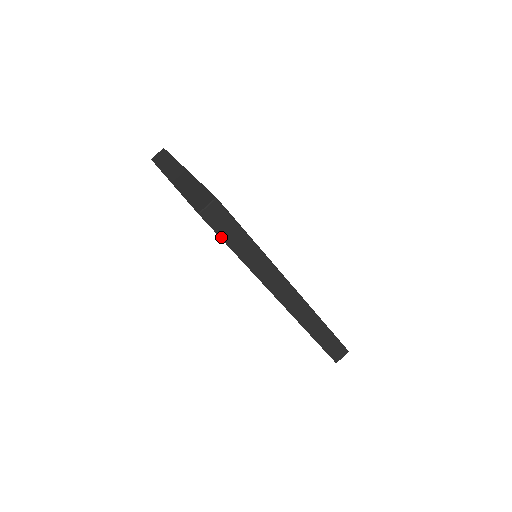
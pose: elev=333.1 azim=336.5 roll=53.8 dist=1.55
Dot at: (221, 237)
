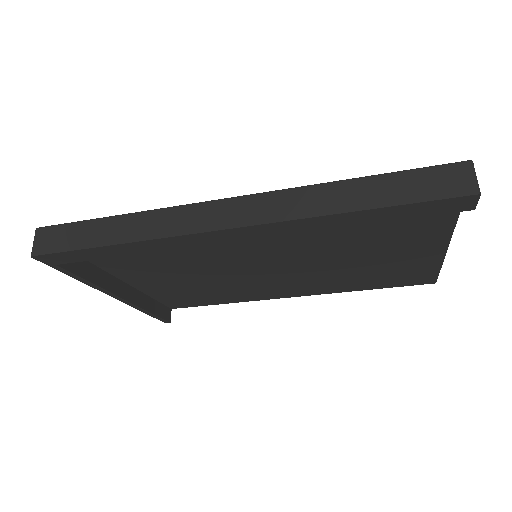
Dot at: (73, 250)
